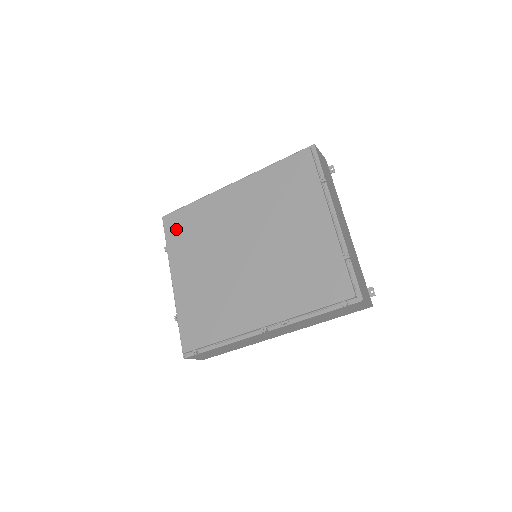
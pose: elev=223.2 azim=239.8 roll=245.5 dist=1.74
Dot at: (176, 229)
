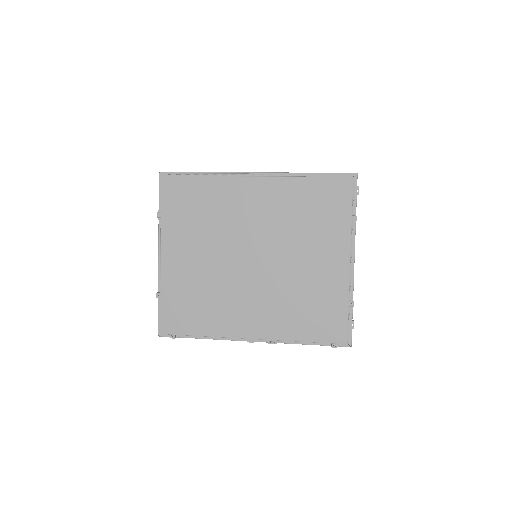
Dot at: (176, 199)
